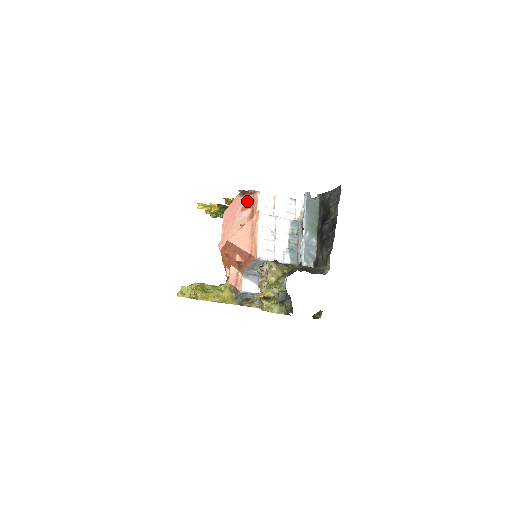
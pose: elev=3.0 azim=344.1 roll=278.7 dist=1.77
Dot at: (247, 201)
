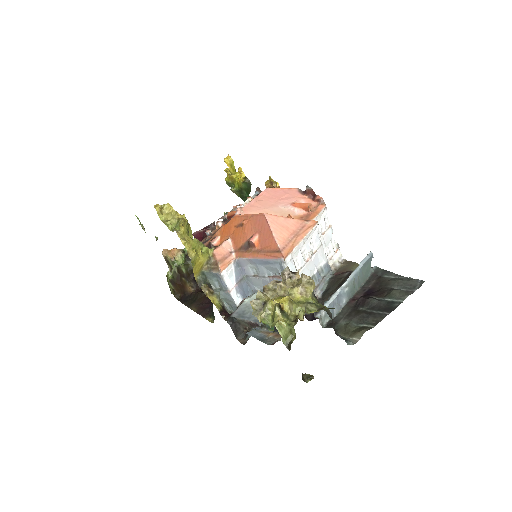
Dot at: (305, 202)
